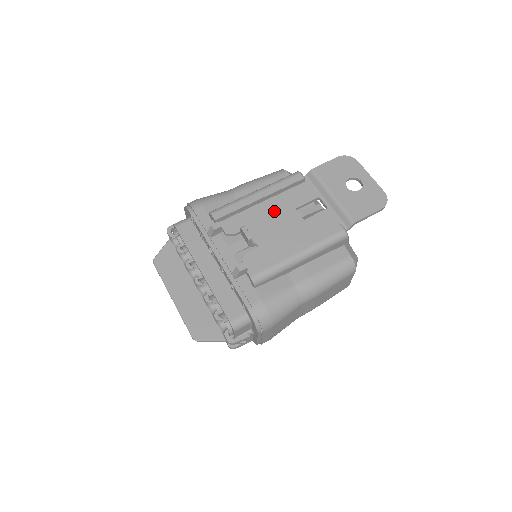
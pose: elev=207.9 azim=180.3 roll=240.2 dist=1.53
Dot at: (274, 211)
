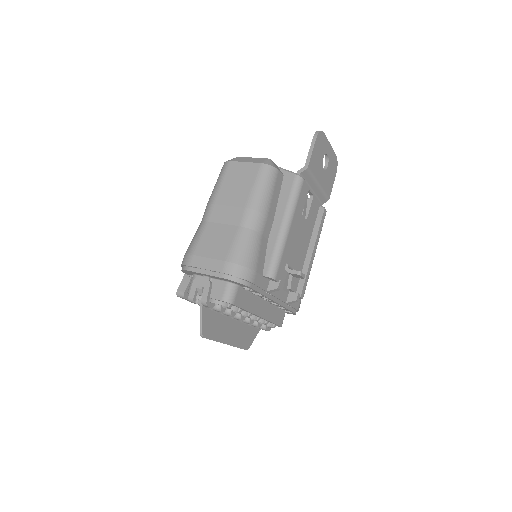
Dot at: (294, 230)
